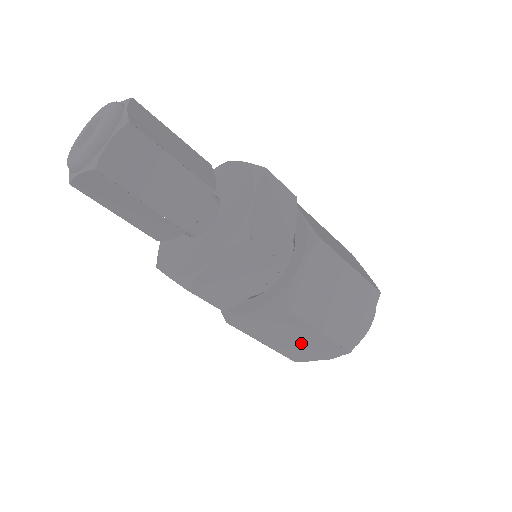
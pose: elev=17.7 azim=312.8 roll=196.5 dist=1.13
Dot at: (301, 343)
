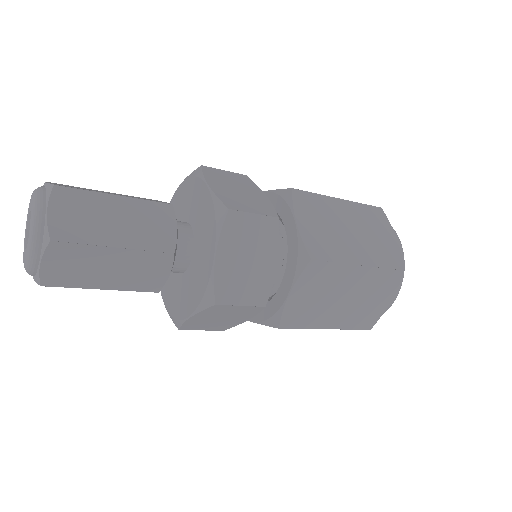
Dot at: (357, 297)
